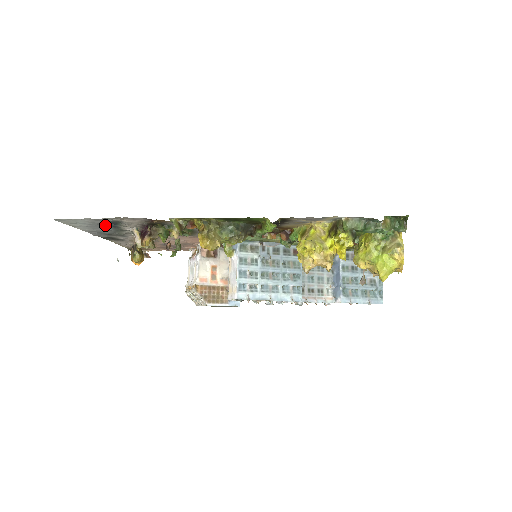
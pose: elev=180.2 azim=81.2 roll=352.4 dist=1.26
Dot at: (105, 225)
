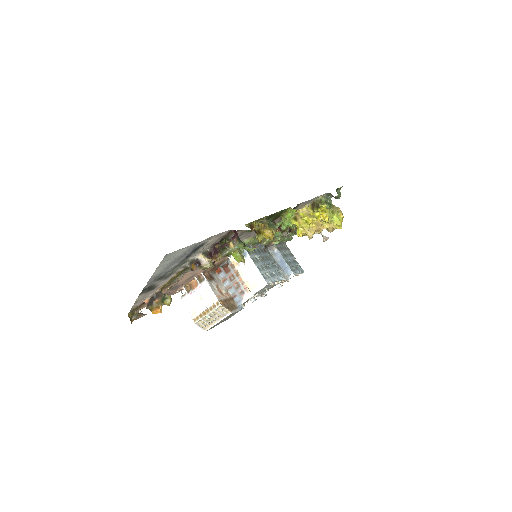
Dot at: (183, 257)
